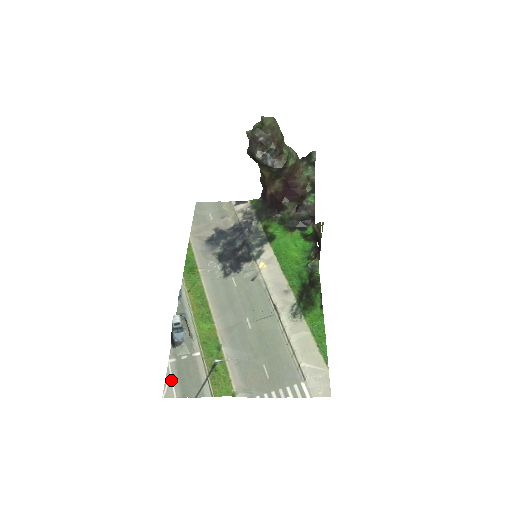
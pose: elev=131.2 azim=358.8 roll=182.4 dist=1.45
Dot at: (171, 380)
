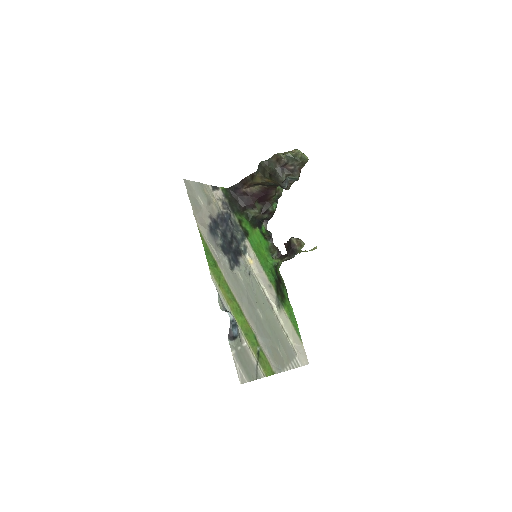
Dot at: (240, 369)
